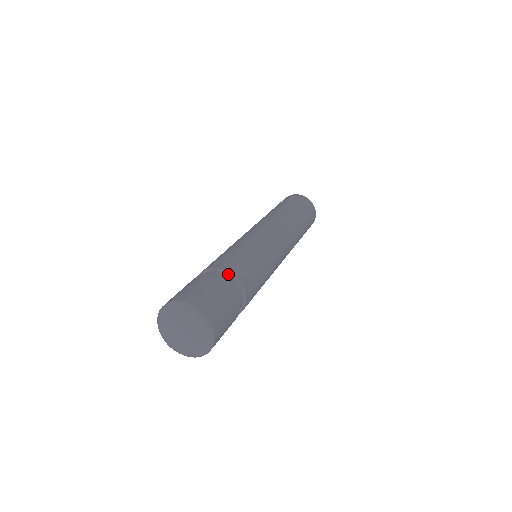
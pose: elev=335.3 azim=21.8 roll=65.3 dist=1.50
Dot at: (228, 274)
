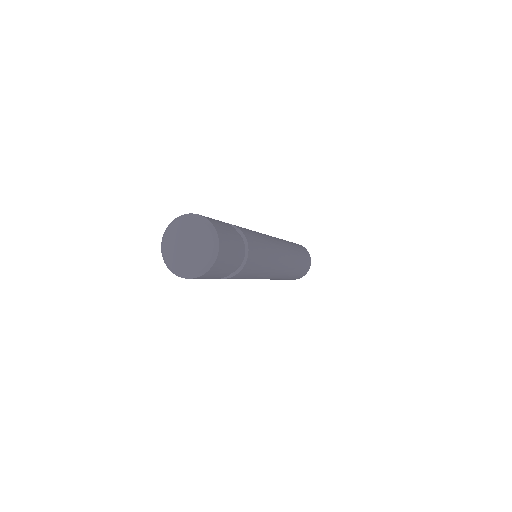
Dot at: occluded
